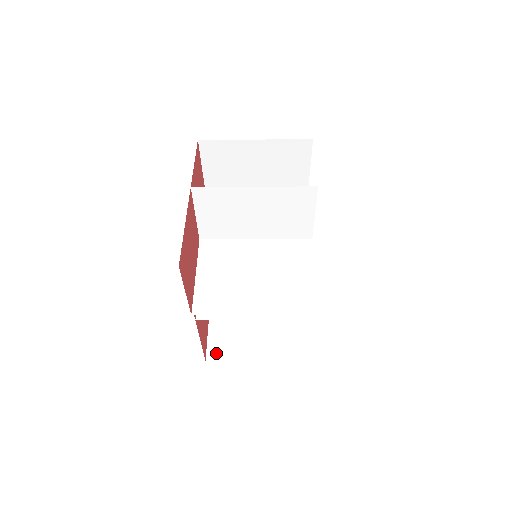
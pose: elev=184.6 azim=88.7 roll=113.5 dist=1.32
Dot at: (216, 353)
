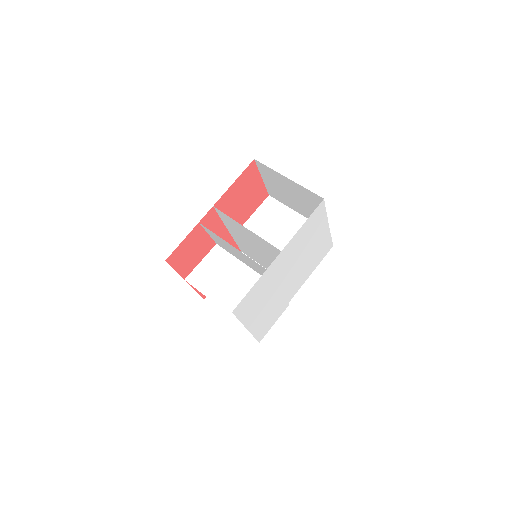
Dot at: occluded
